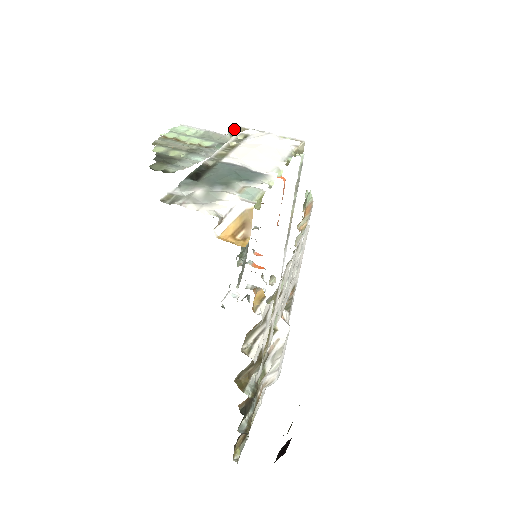
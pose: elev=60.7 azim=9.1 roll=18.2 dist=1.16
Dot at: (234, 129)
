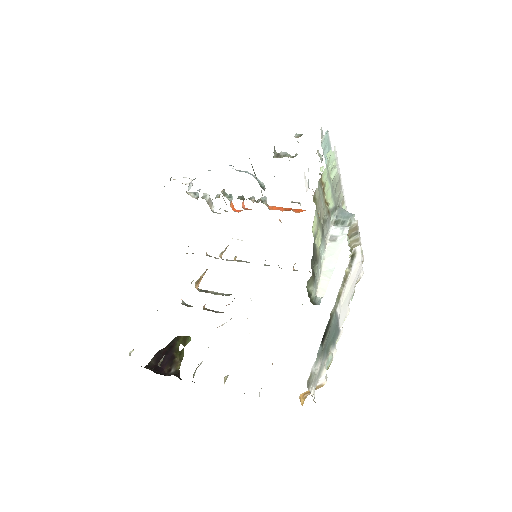
Dot at: (354, 223)
